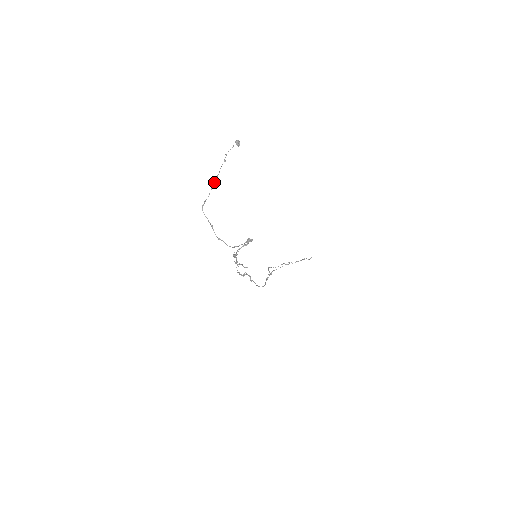
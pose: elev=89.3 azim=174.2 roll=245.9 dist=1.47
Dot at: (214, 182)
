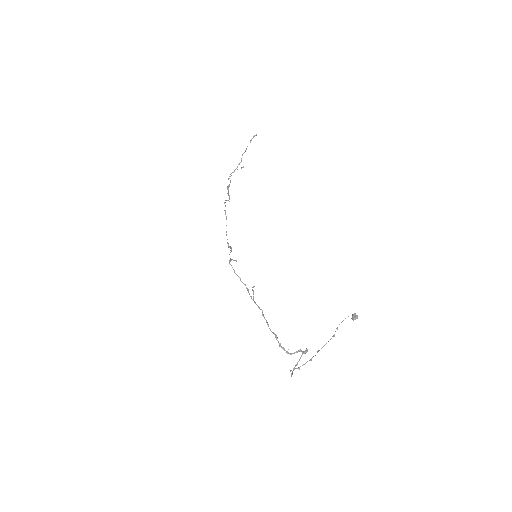
Dot at: occluded
